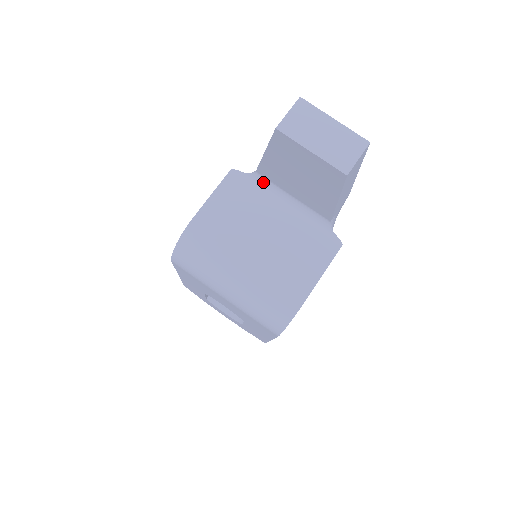
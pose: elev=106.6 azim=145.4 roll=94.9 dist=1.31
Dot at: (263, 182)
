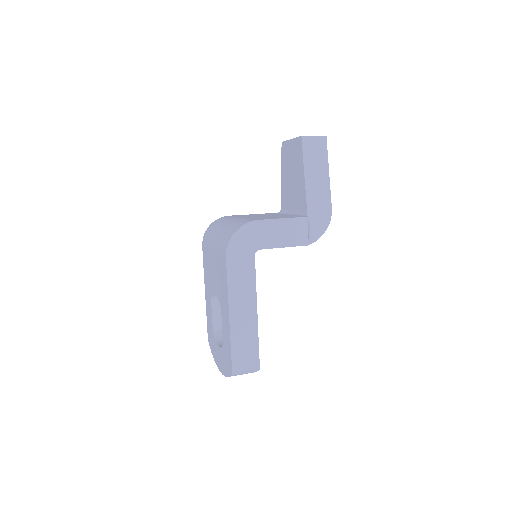
Dot at: (282, 213)
